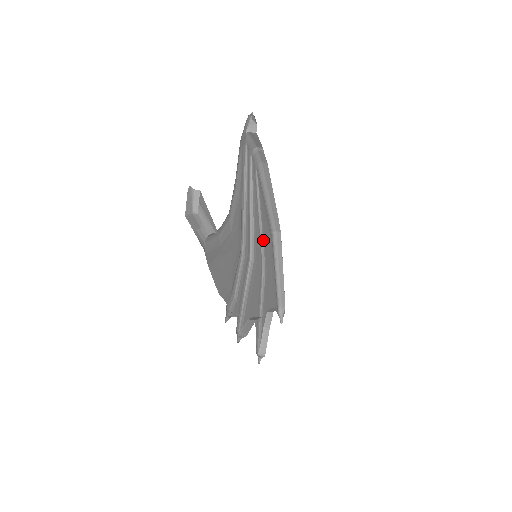
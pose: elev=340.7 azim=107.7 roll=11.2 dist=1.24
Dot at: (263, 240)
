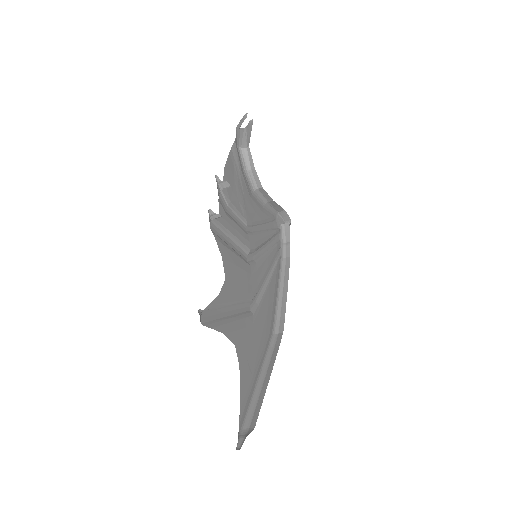
Dot at: (264, 293)
